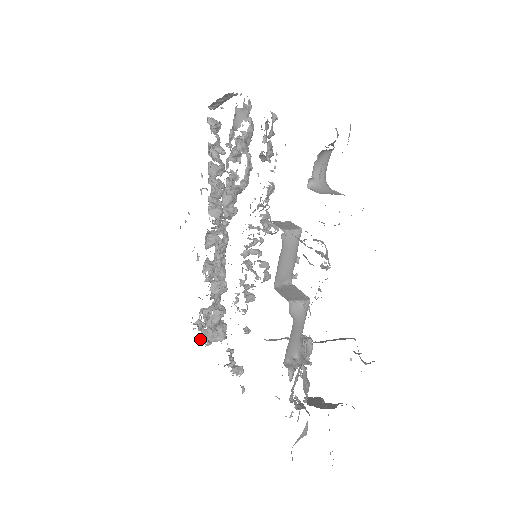
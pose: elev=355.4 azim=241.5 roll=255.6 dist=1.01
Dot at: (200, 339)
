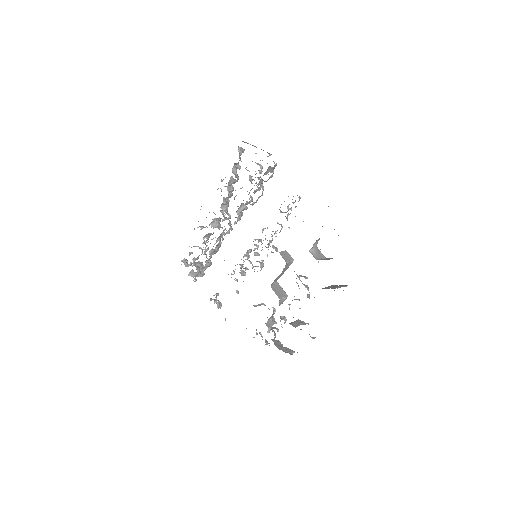
Dot at: (188, 275)
